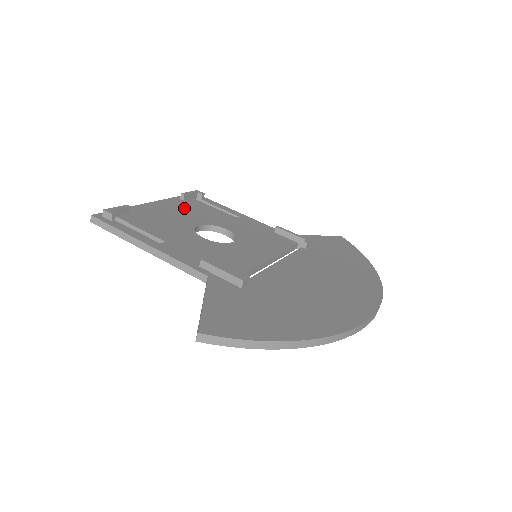
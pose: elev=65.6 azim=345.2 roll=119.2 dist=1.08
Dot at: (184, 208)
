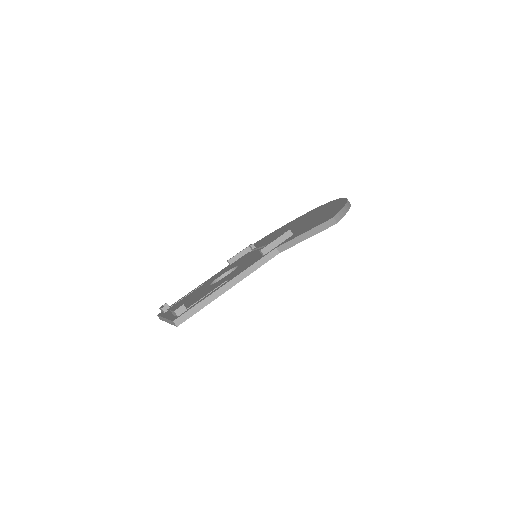
Dot at: (180, 303)
